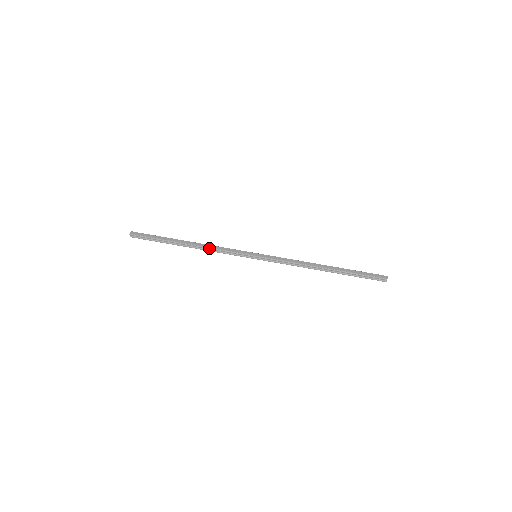
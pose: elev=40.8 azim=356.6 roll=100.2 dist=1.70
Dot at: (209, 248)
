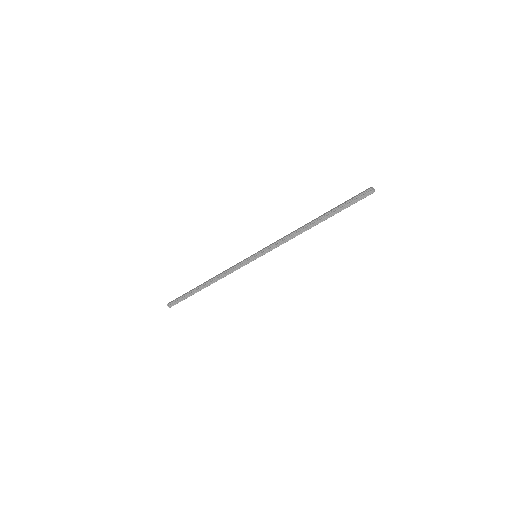
Dot at: (219, 275)
